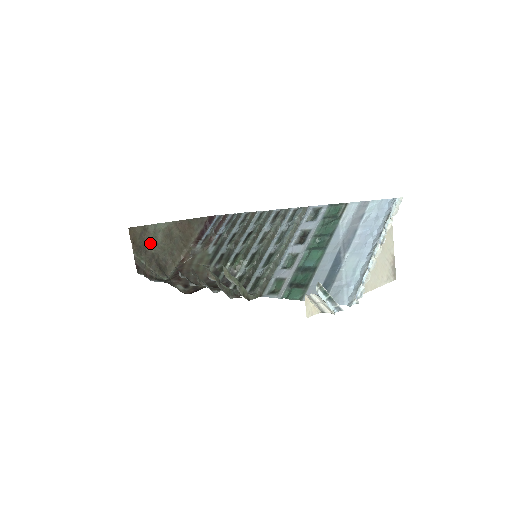
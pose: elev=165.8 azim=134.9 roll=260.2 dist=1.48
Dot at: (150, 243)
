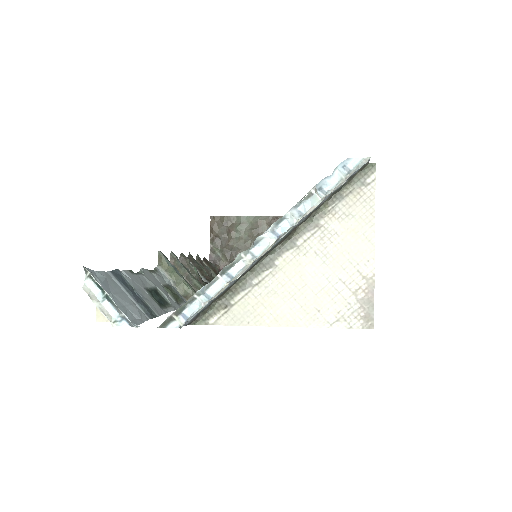
Dot at: (233, 236)
